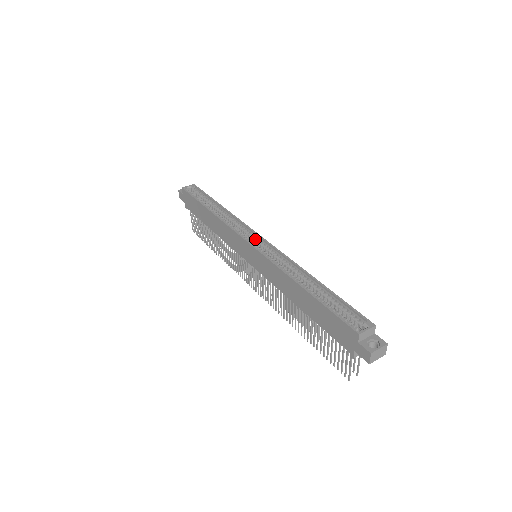
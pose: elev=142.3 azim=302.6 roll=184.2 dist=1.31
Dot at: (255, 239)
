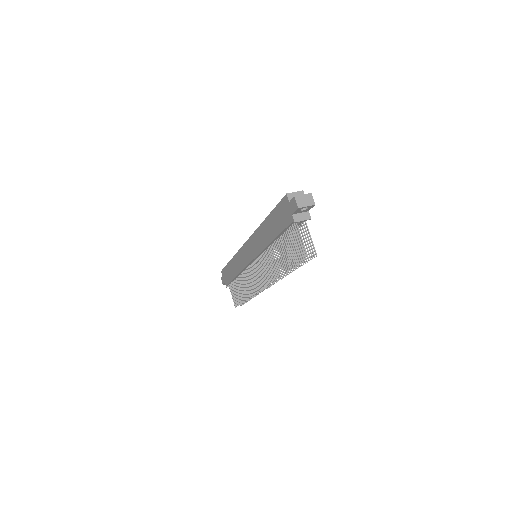
Dot at: occluded
